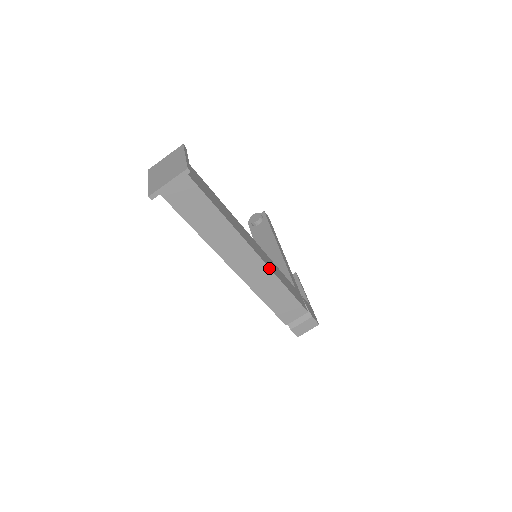
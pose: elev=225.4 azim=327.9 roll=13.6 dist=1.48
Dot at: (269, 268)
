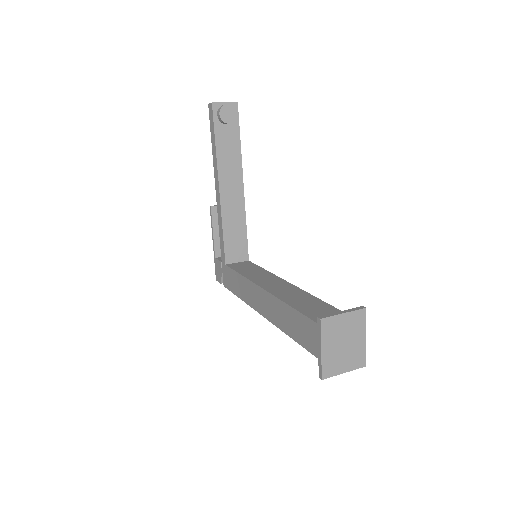
Dot at: occluded
